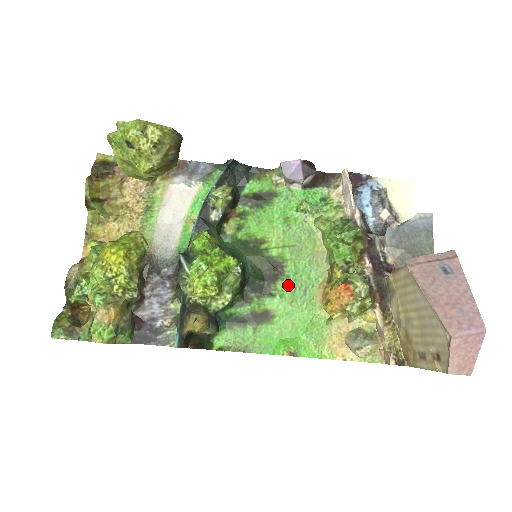
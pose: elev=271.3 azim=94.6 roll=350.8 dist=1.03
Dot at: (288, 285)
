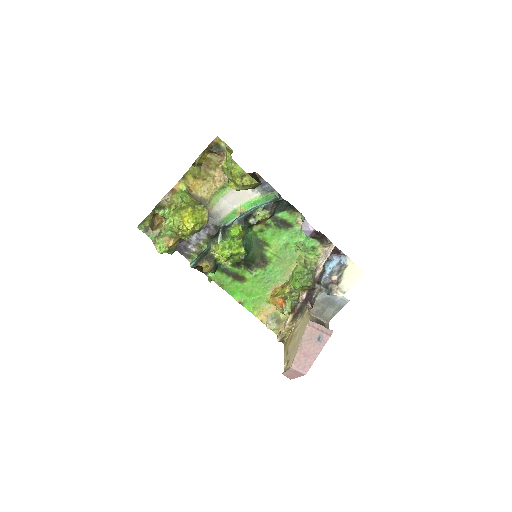
Dot at: (263, 274)
